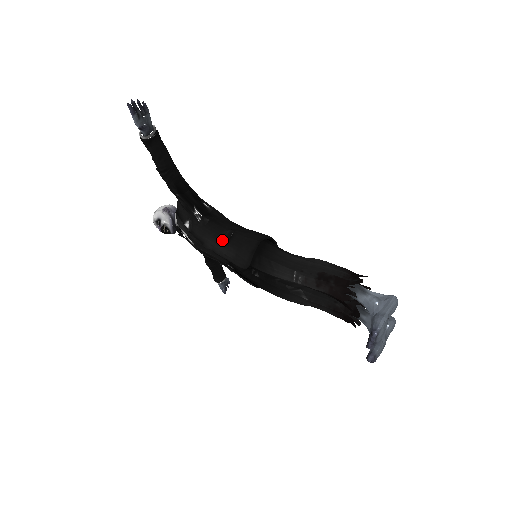
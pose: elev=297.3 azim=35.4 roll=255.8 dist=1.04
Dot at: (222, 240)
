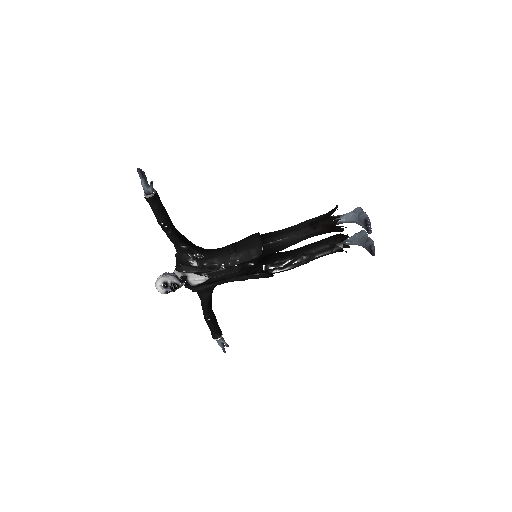
Dot at: (230, 252)
